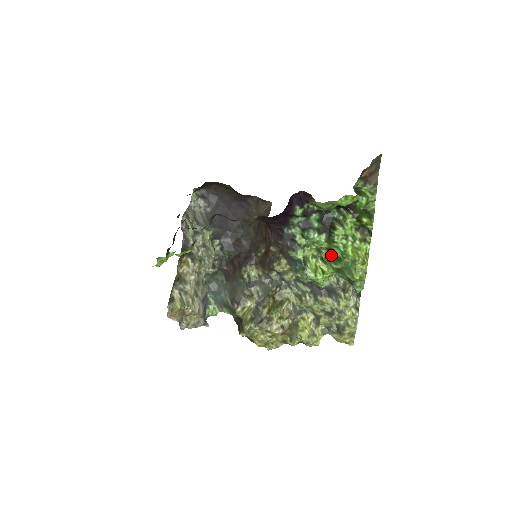
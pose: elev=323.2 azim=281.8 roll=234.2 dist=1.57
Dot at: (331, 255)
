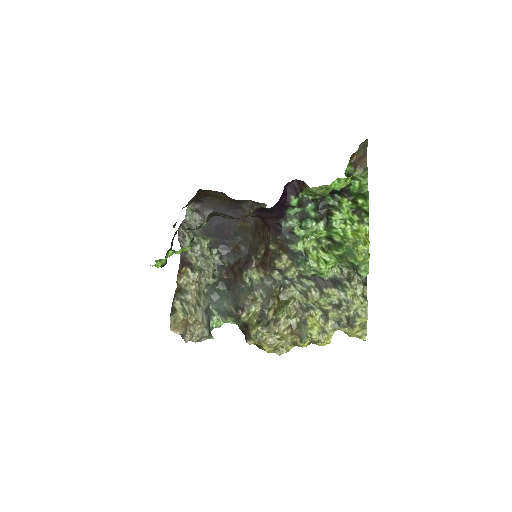
Dot at: (331, 243)
